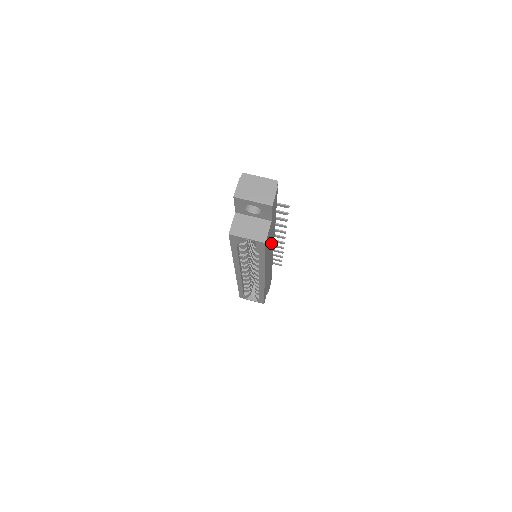
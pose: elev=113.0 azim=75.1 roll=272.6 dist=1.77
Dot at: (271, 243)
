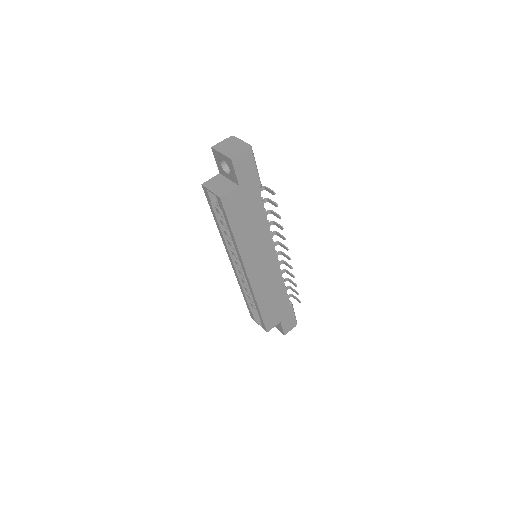
Dot at: (258, 234)
